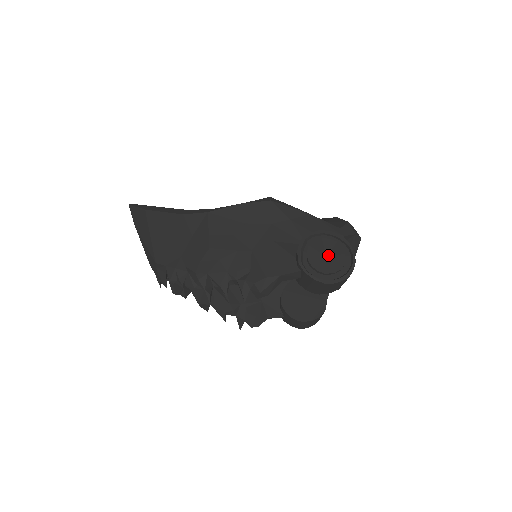
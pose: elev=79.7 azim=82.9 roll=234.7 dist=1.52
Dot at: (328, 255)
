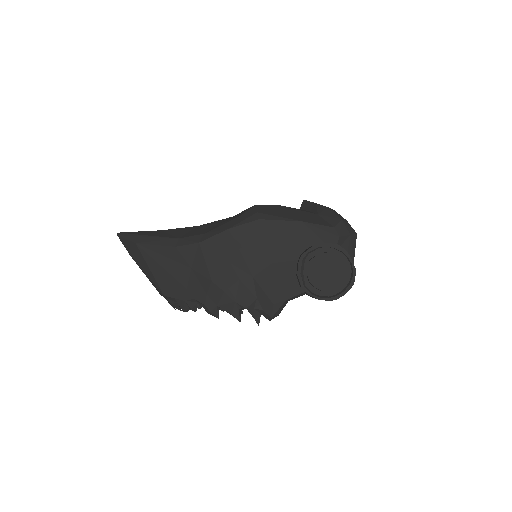
Dot at: (328, 271)
